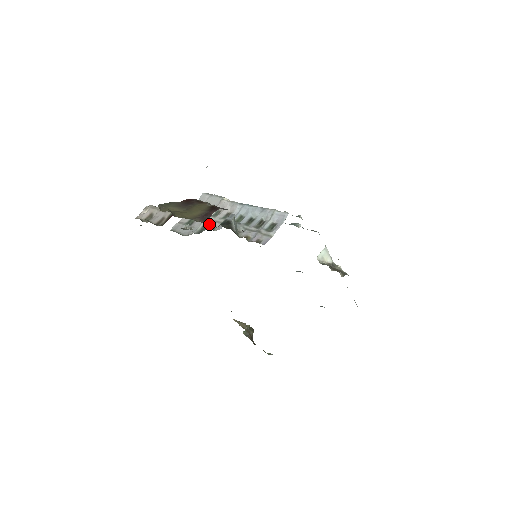
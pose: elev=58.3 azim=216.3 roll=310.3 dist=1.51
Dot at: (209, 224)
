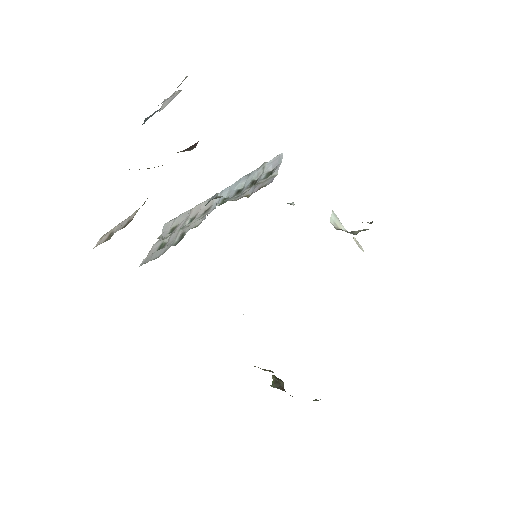
Dot at: (187, 229)
